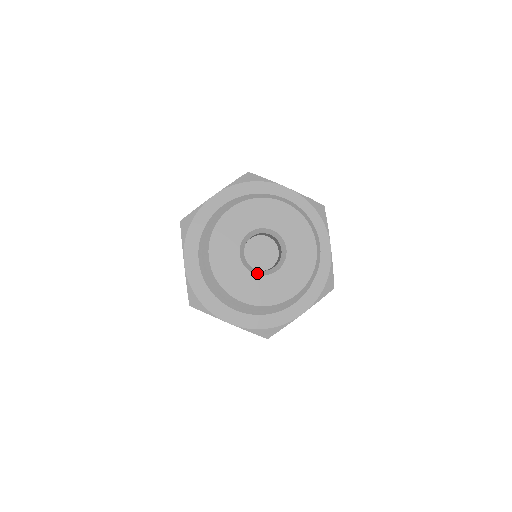
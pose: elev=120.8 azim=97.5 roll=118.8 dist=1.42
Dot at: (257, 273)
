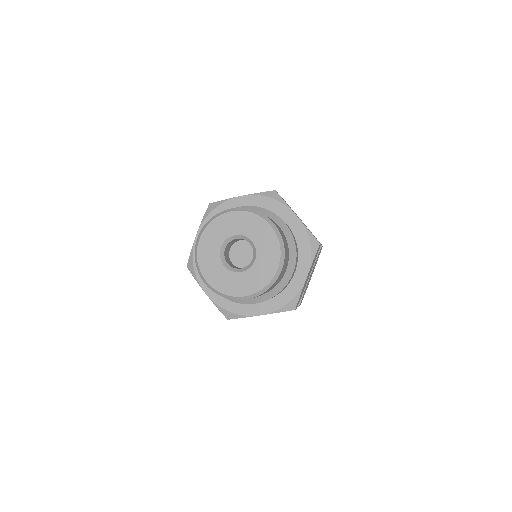
Dot at: (226, 266)
